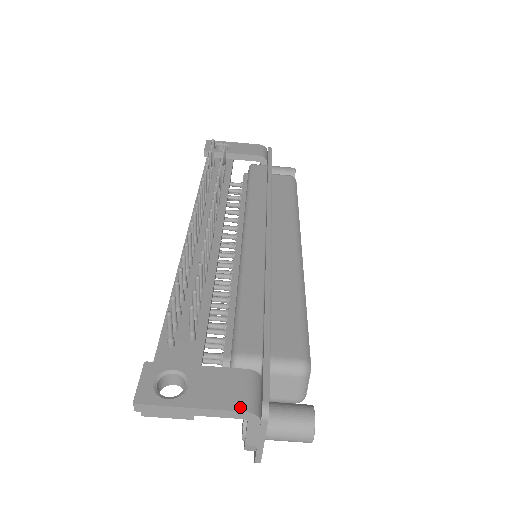
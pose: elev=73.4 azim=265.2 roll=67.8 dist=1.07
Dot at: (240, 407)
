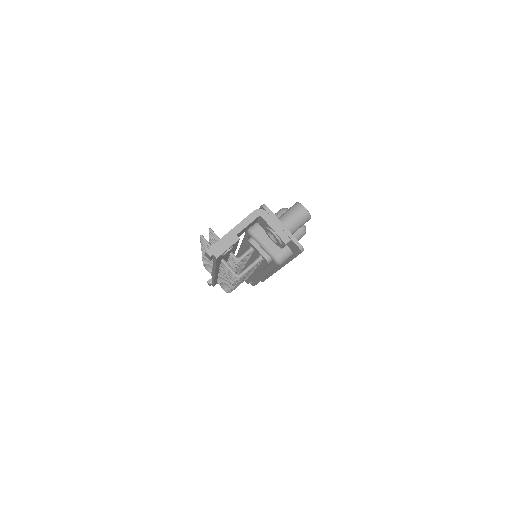
Dot at: (251, 213)
